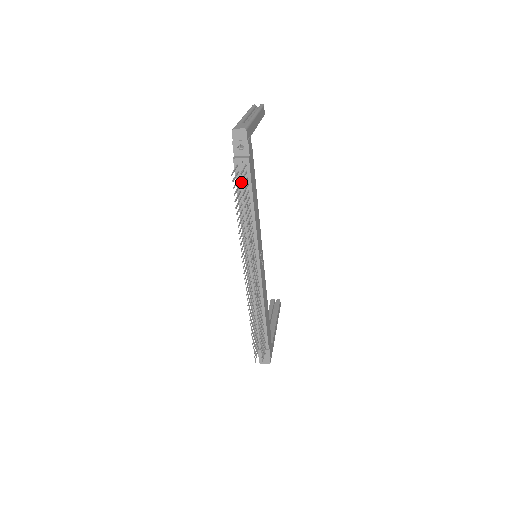
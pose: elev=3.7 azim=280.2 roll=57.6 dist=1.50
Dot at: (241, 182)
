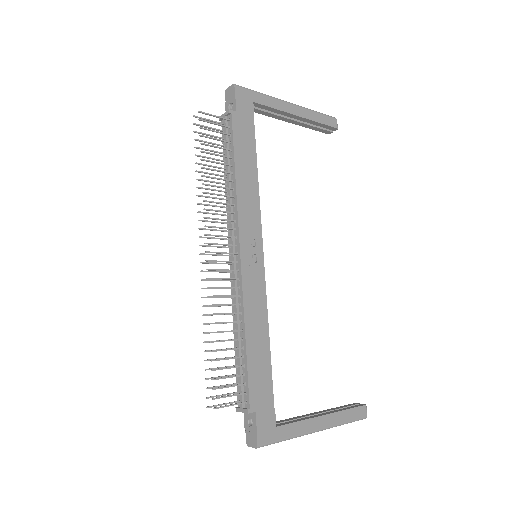
Dot at: (226, 143)
